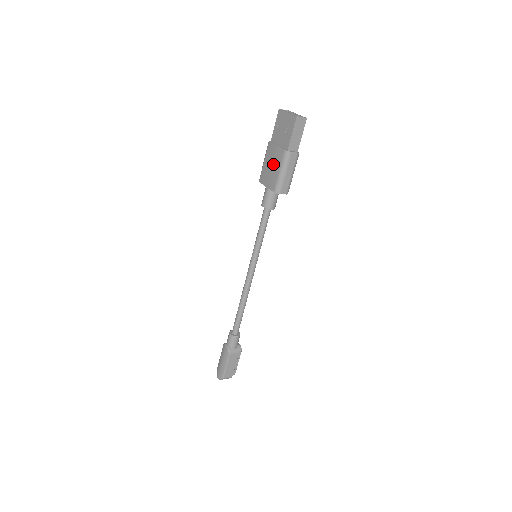
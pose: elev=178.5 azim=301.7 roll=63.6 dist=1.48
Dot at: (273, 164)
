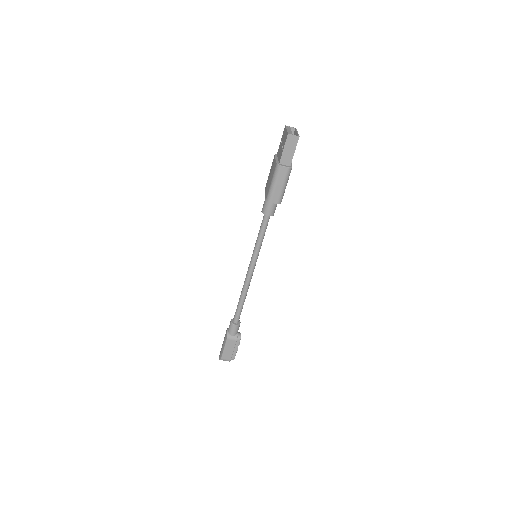
Dot at: (271, 175)
